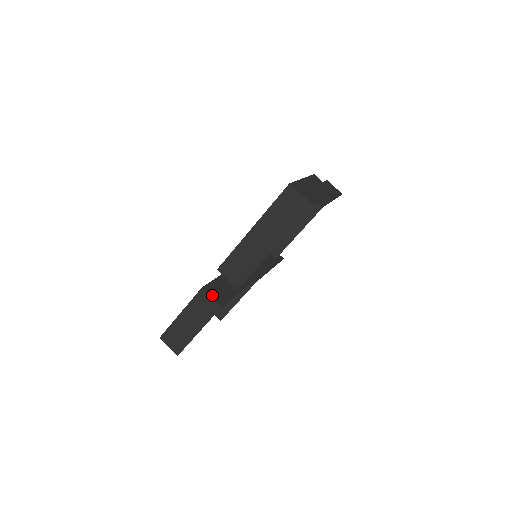
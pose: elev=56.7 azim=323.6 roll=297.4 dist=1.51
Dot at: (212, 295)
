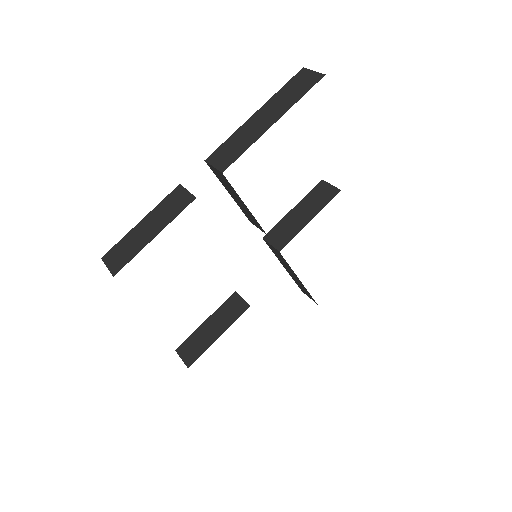
Dot at: (189, 193)
